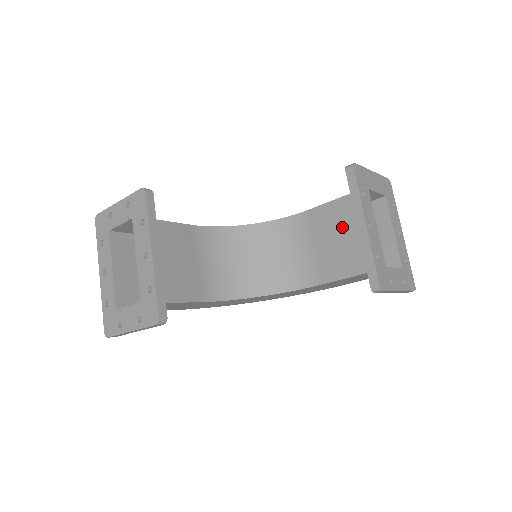
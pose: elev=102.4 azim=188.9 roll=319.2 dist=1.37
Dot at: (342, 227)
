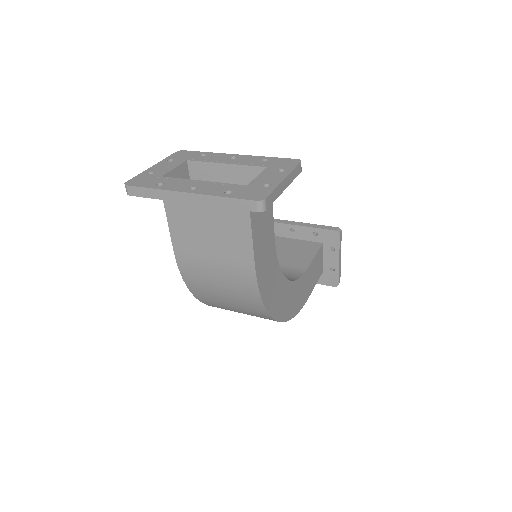
Dot at: (278, 247)
